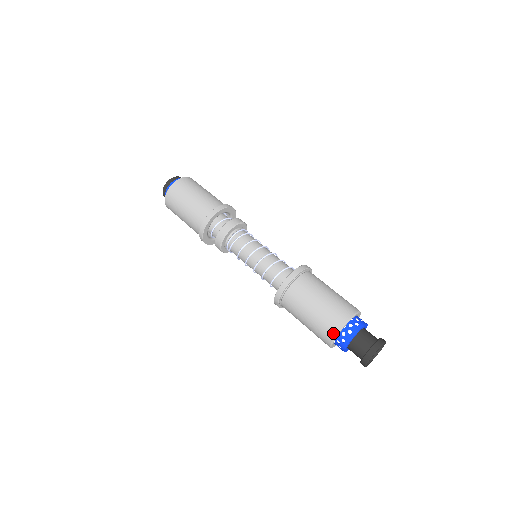
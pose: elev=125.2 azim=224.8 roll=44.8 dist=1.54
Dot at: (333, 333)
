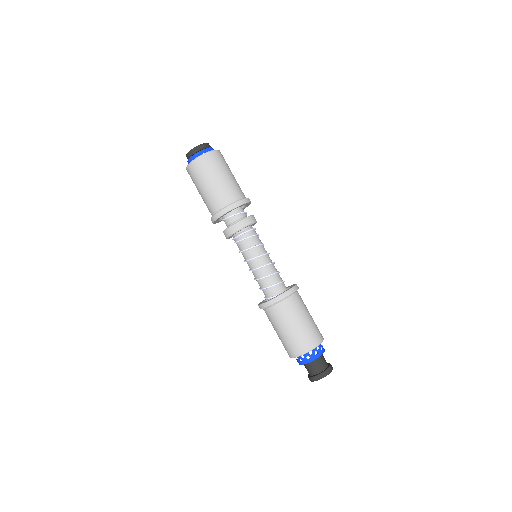
Dot at: (295, 354)
